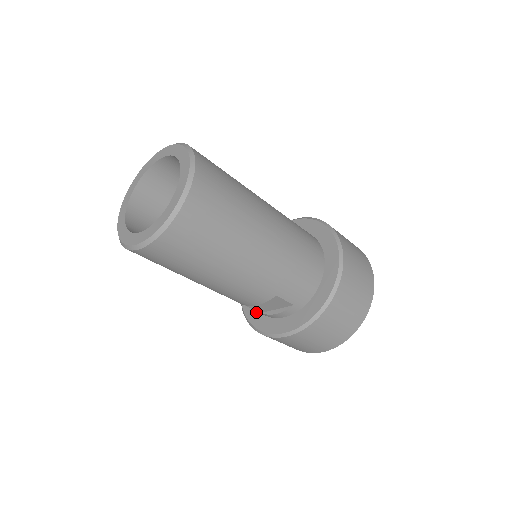
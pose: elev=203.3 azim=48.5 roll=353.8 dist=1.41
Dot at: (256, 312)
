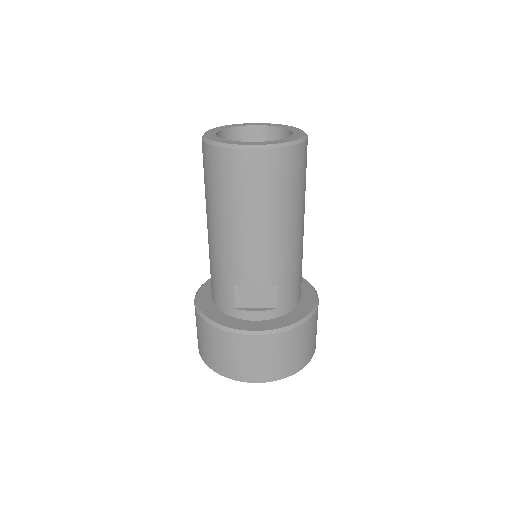
Dot at: (219, 313)
